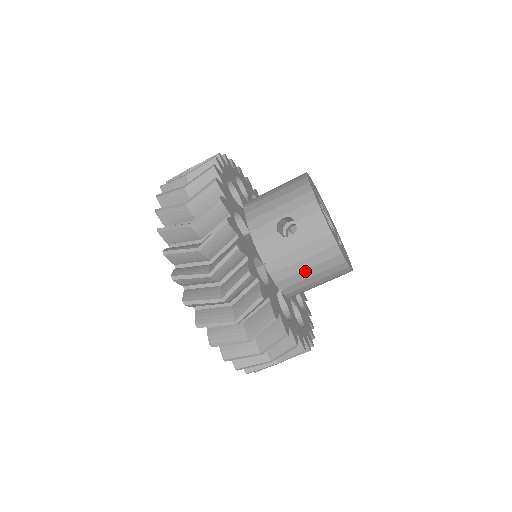
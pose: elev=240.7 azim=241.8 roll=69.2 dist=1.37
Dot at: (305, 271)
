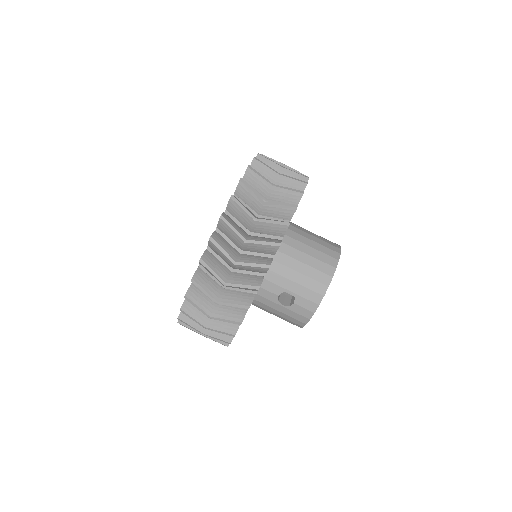
Dot at: (308, 247)
